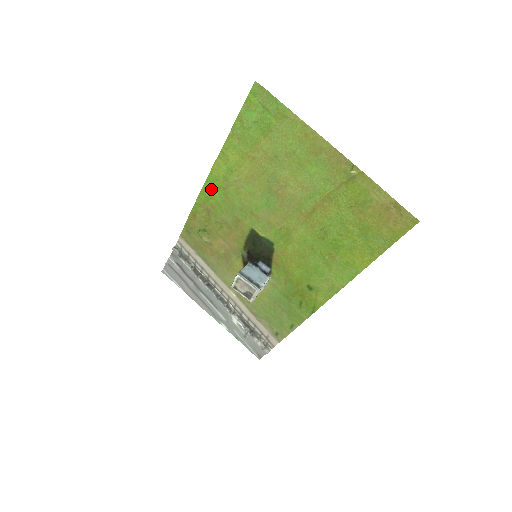
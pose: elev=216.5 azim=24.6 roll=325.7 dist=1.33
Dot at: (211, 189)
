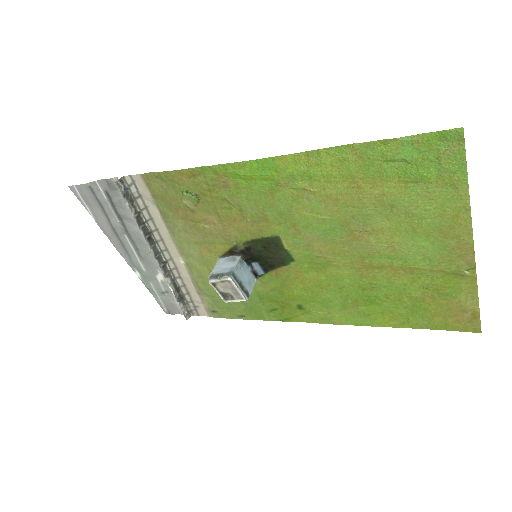
Dot at: (255, 172)
